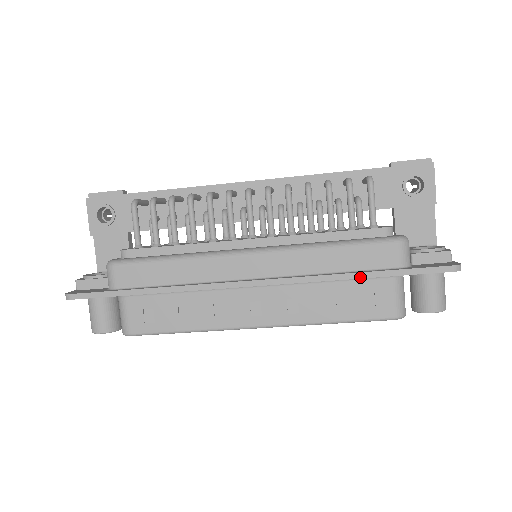
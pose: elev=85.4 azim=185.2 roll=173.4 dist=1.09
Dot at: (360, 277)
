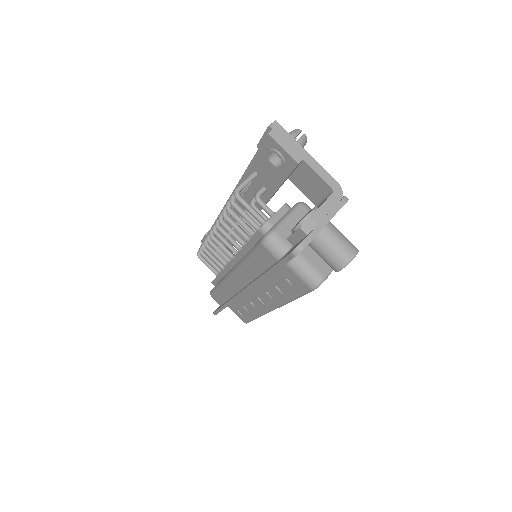
Dot at: (267, 276)
